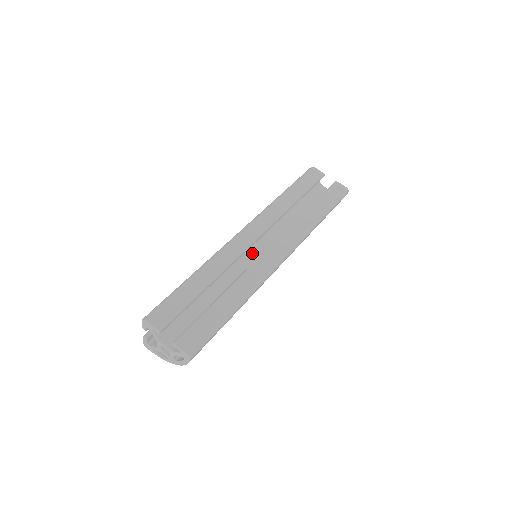
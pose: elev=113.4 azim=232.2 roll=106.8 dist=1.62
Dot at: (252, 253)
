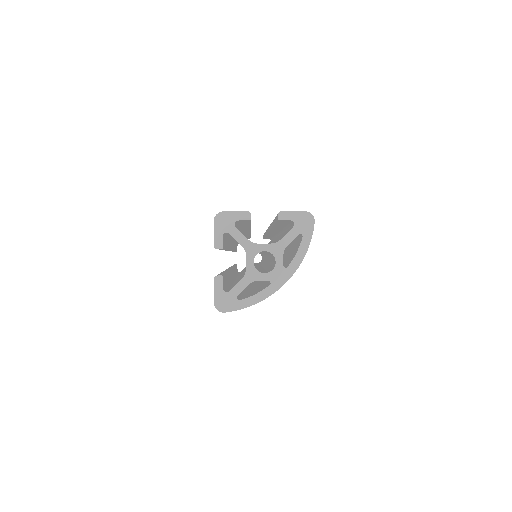
Dot at: occluded
